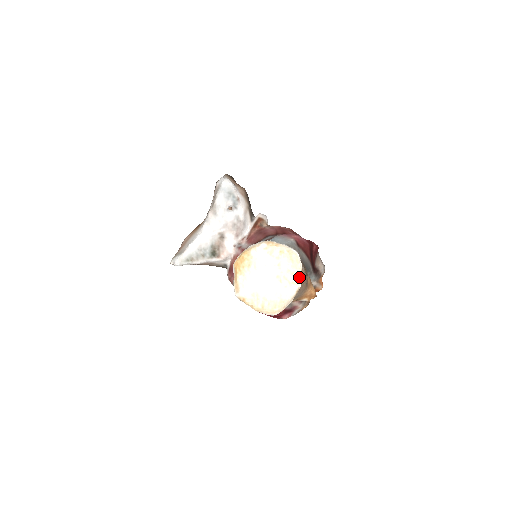
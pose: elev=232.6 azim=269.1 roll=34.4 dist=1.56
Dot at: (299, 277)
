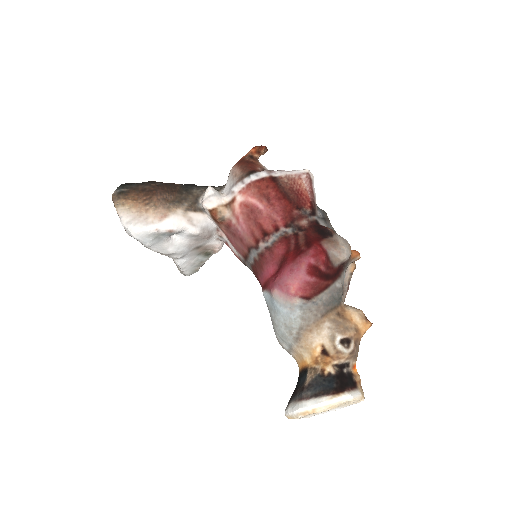
Dot at: (357, 401)
